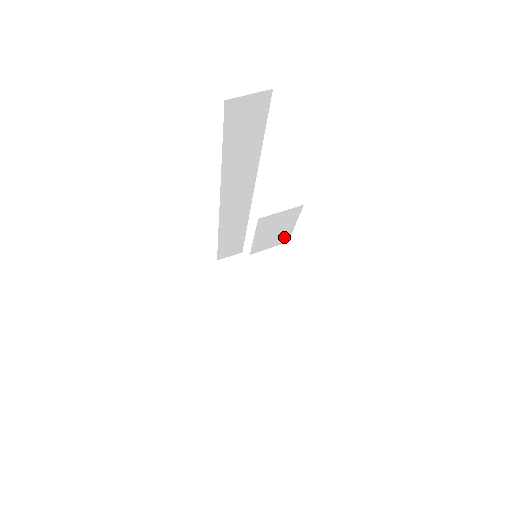
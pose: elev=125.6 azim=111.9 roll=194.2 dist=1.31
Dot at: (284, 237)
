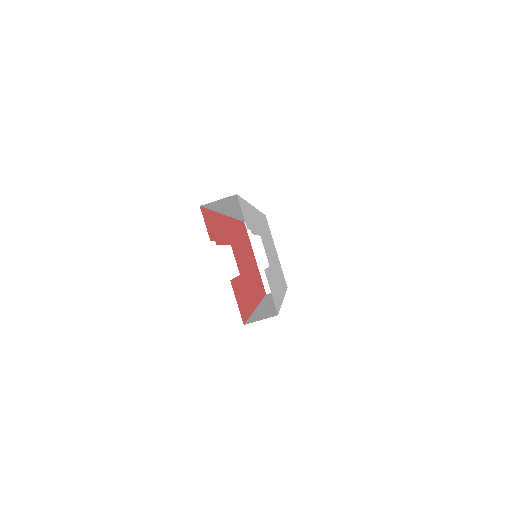
Dot at: occluded
